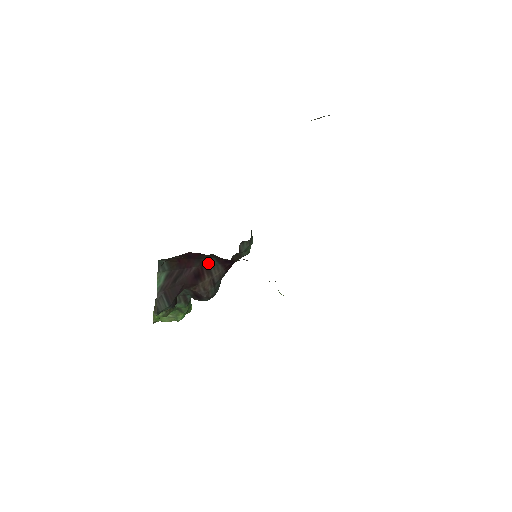
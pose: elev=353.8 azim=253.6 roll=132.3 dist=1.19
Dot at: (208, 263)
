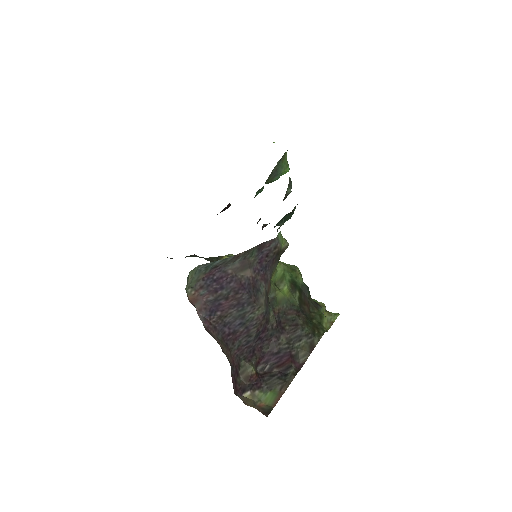
Dot at: occluded
